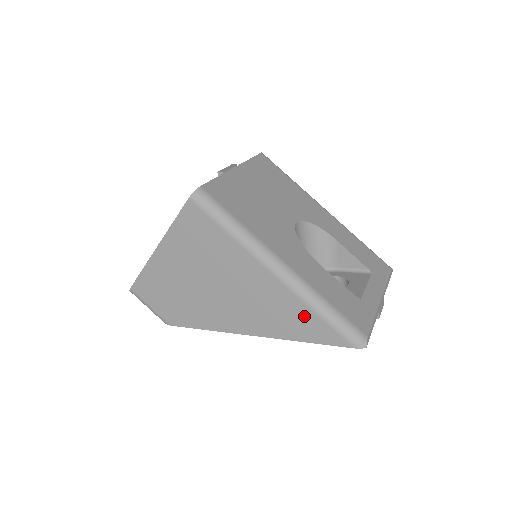
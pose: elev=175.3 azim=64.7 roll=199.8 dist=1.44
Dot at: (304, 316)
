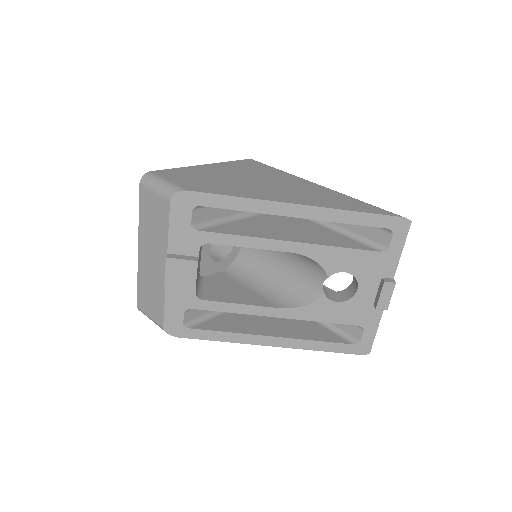
Dot at: (350, 201)
